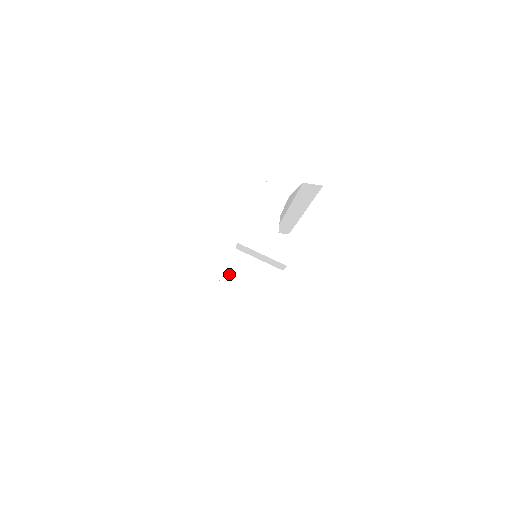
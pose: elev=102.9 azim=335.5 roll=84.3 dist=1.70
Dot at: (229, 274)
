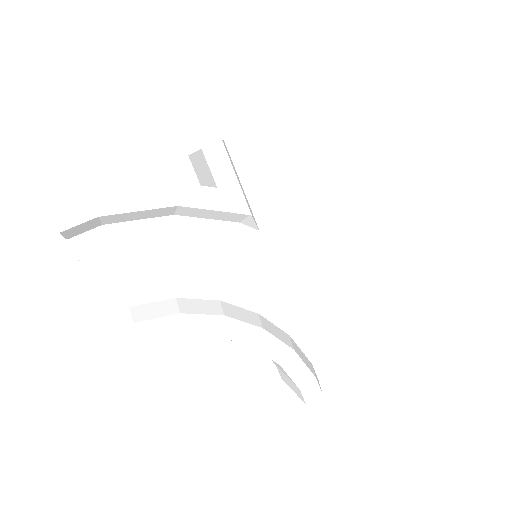
Dot at: occluded
